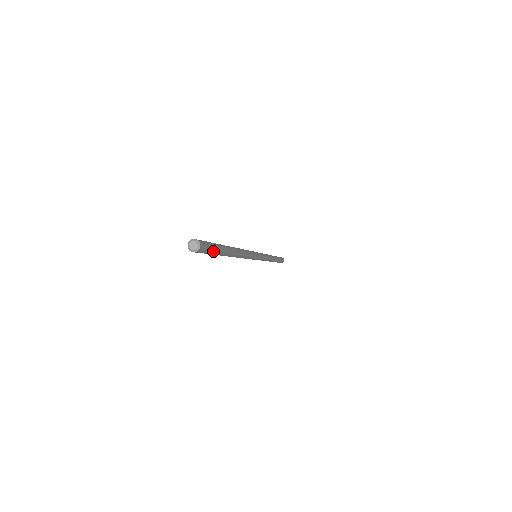
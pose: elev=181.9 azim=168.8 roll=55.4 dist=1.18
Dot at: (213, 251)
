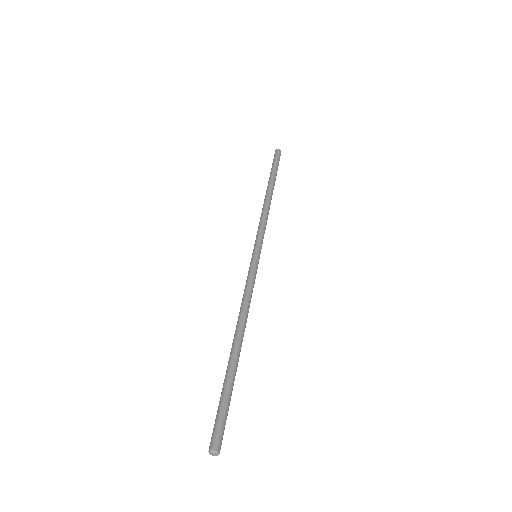
Dot at: (226, 414)
